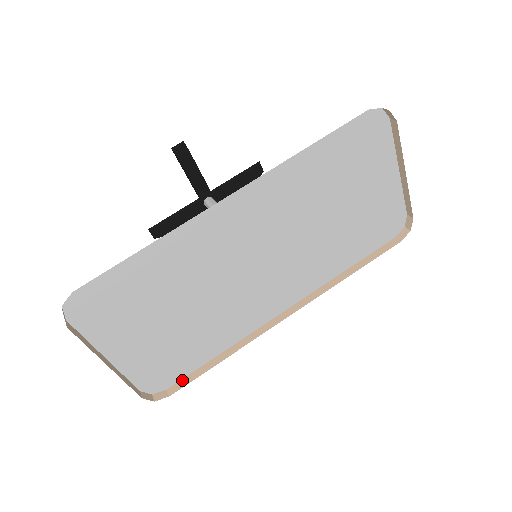
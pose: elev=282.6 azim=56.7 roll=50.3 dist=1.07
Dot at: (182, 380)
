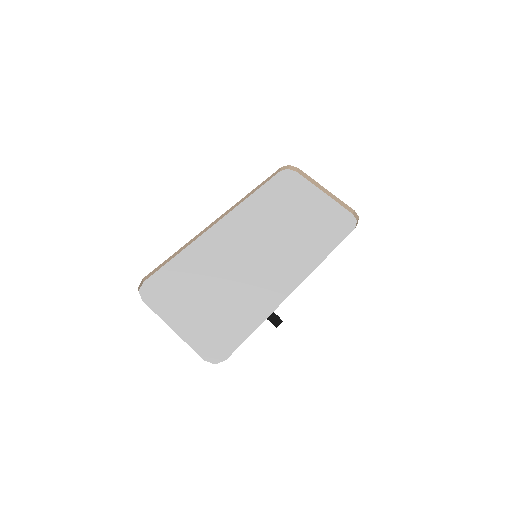
Dot at: occluded
